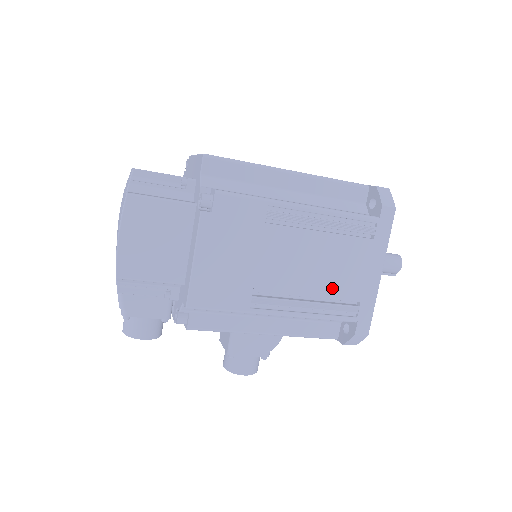
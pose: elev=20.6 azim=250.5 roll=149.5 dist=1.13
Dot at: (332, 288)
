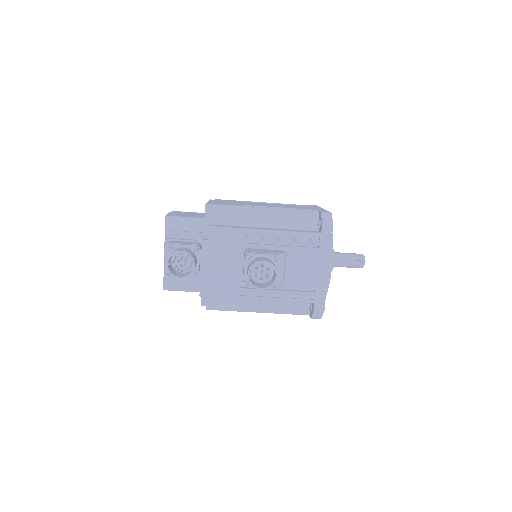
Dot at: occluded
